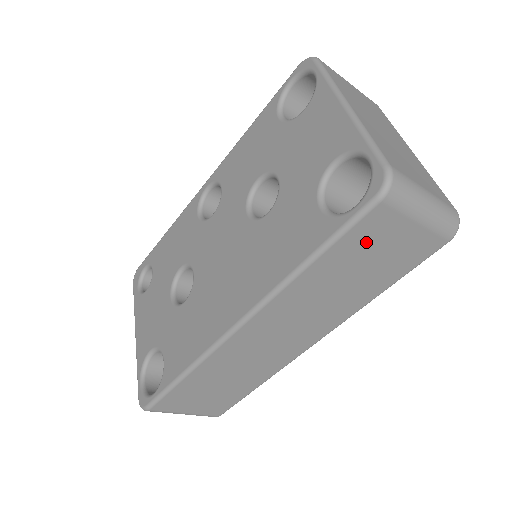
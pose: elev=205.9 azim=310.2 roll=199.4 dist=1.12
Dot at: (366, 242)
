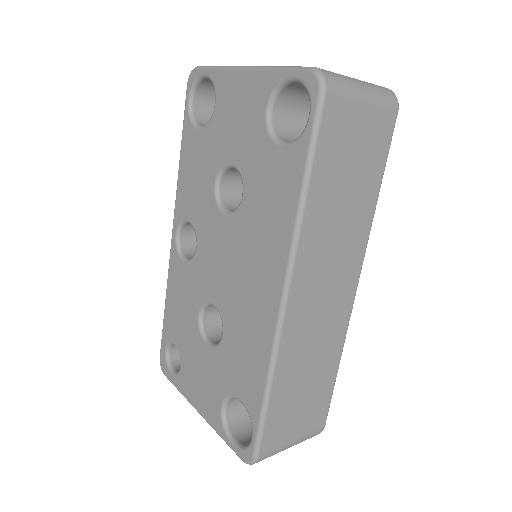
Dot at: (337, 143)
